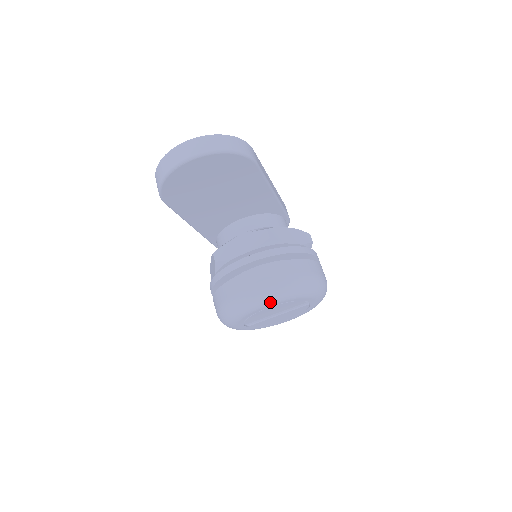
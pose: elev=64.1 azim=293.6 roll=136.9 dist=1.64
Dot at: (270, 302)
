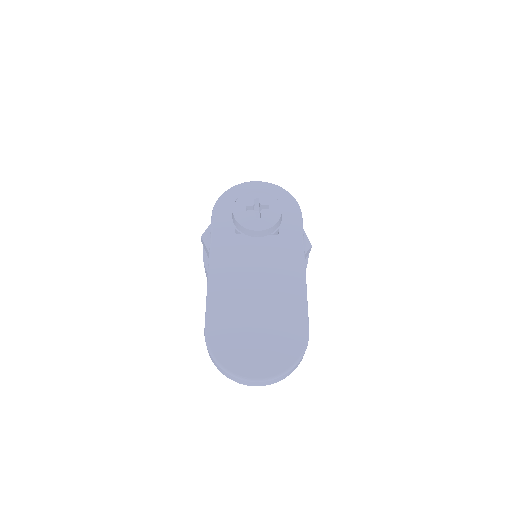
Dot at: occluded
